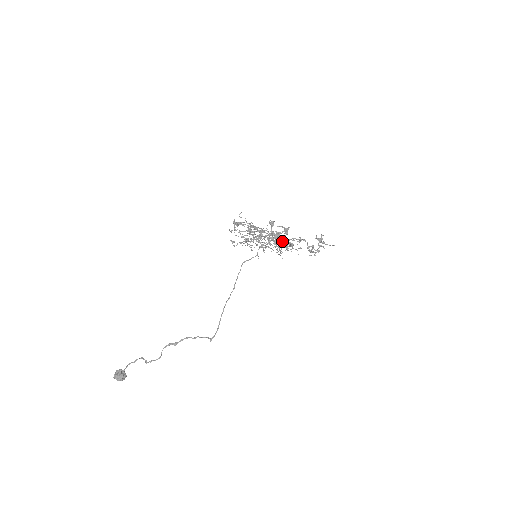
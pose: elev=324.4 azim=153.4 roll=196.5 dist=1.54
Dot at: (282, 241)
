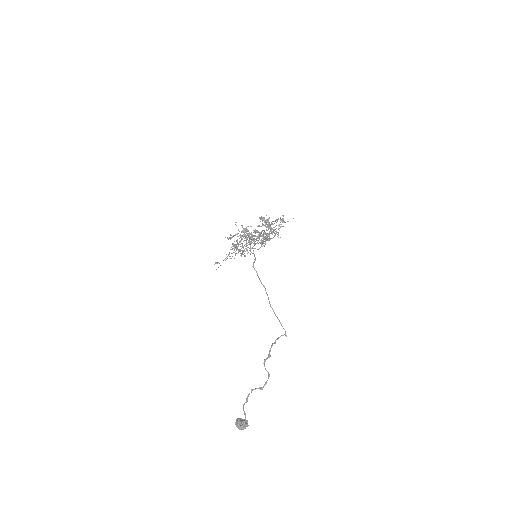
Dot at: (262, 235)
